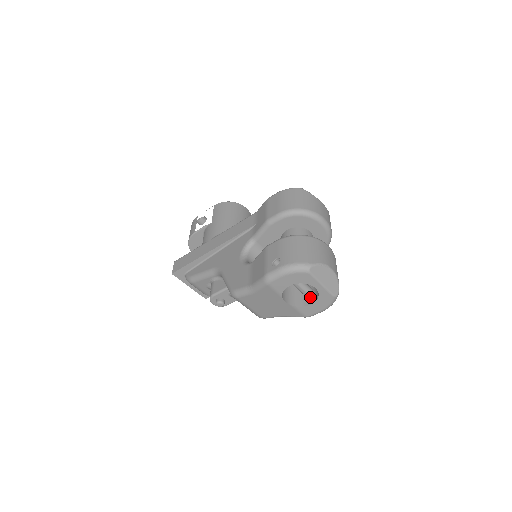
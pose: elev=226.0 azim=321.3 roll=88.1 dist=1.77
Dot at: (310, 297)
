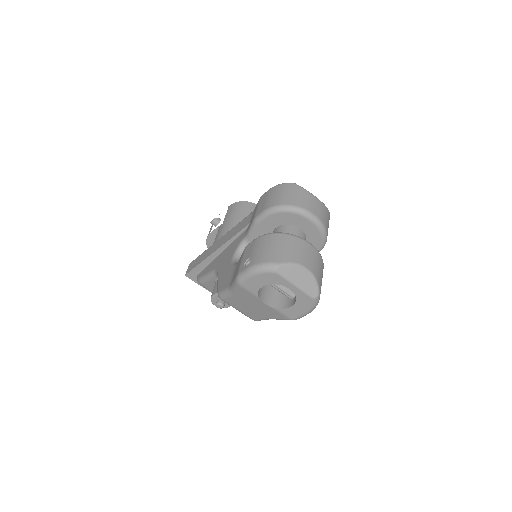
Dot at: (292, 299)
